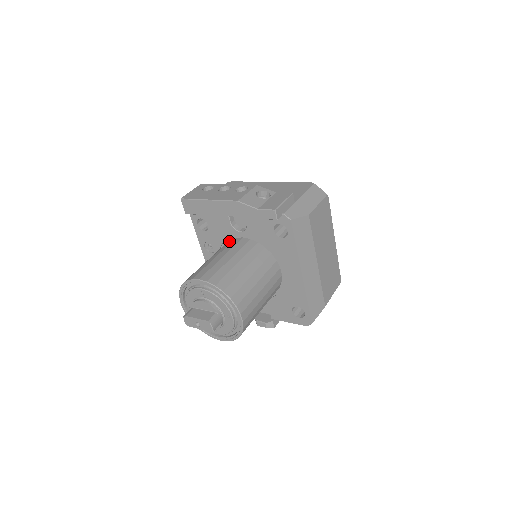
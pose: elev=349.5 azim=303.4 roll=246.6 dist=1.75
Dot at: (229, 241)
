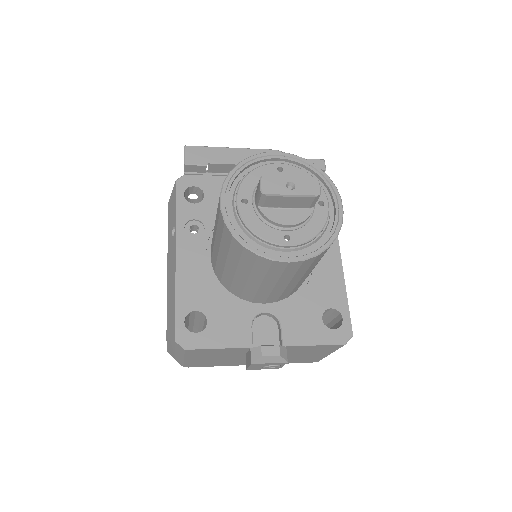
Dot at: occluded
